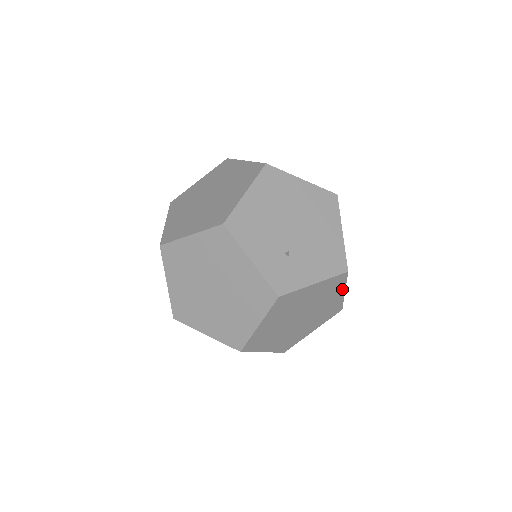
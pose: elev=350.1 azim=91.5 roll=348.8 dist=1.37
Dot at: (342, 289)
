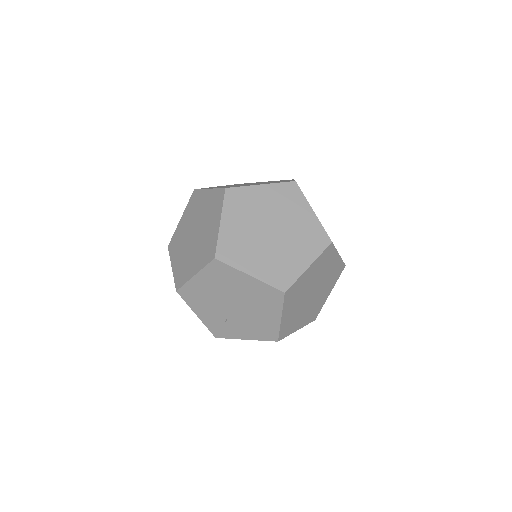
Dot at: occluded
